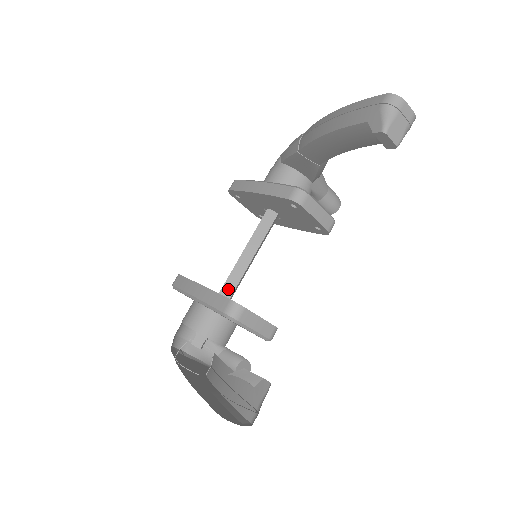
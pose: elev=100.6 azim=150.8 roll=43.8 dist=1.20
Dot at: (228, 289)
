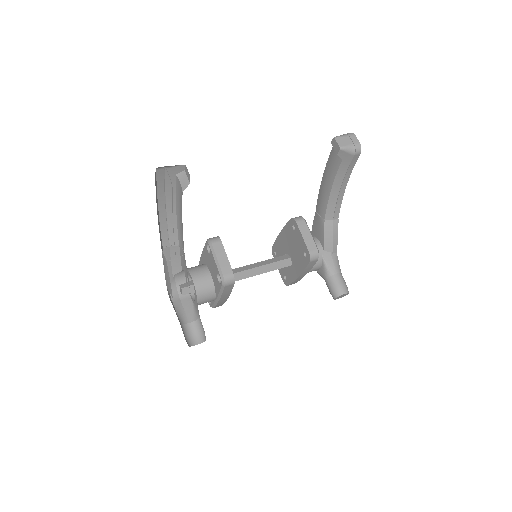
Dot at: occluded
